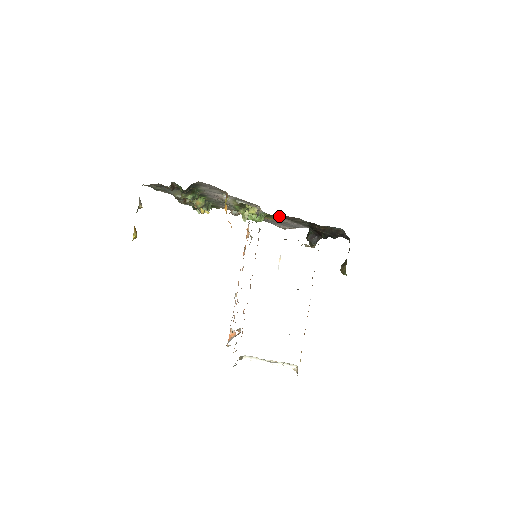
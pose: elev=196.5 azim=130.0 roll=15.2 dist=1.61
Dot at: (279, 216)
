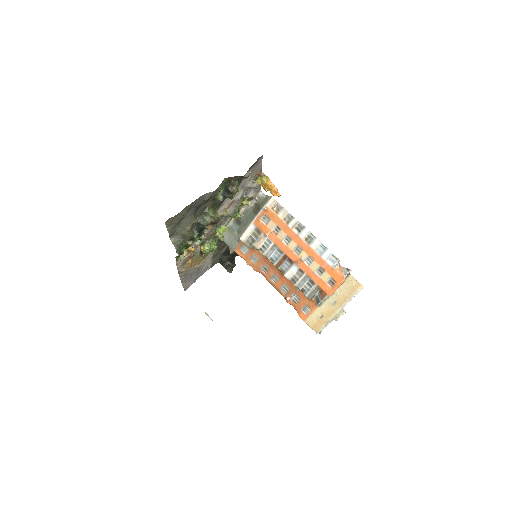
Dot at: (220, 241)
